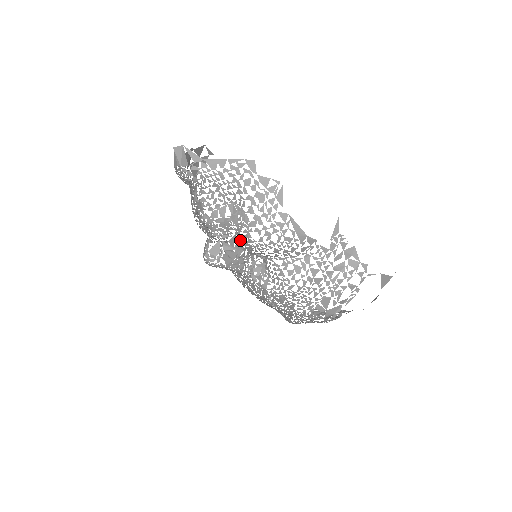
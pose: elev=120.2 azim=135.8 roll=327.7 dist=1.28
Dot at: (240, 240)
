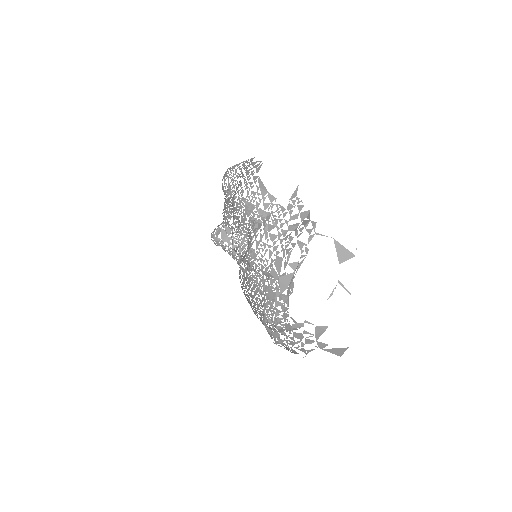
Dot at: occluded
